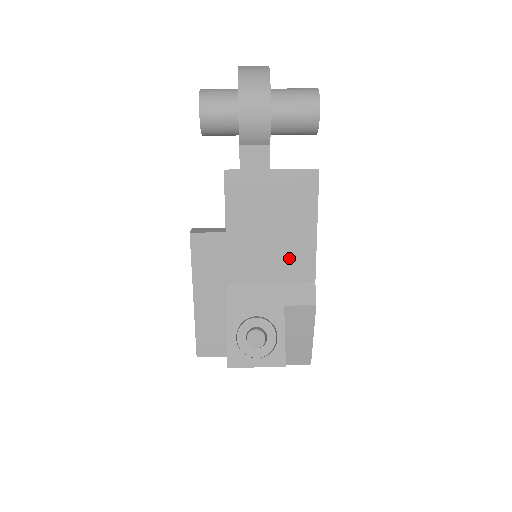
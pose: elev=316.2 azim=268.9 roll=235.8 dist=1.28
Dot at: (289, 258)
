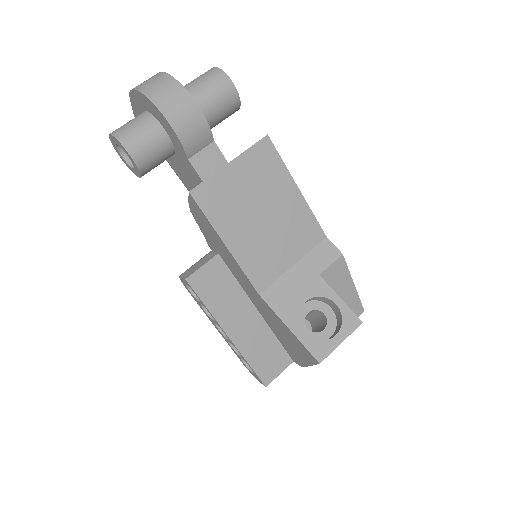
Dot at: (294, 232)
